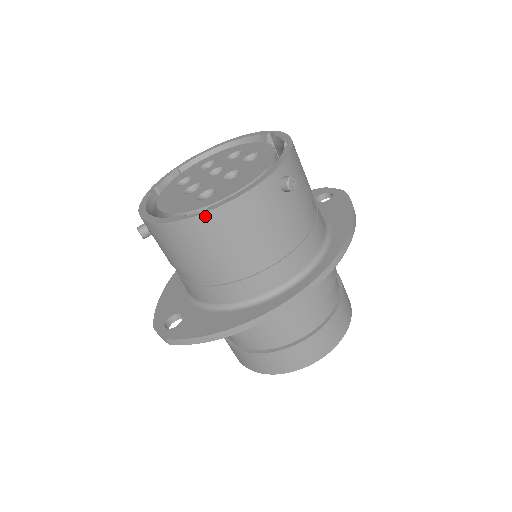
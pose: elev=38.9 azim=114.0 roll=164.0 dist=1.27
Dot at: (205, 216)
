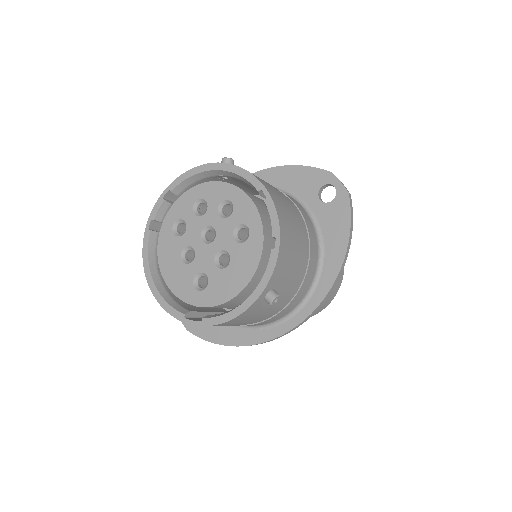
Dot at: occluded
